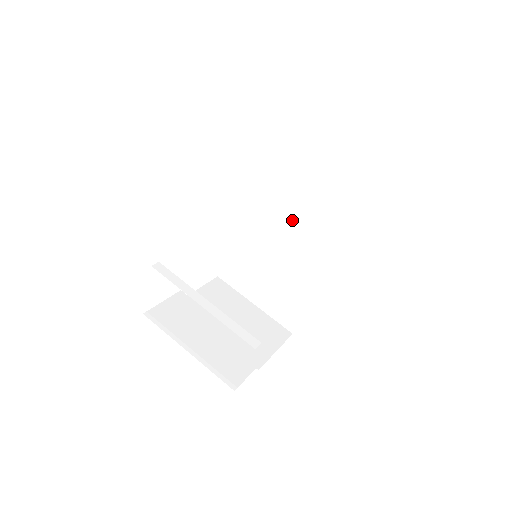
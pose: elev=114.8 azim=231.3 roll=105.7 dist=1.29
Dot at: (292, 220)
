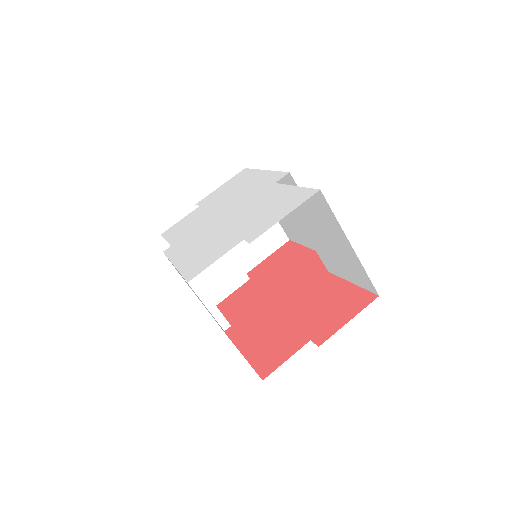
Dot at: (304, 230)
